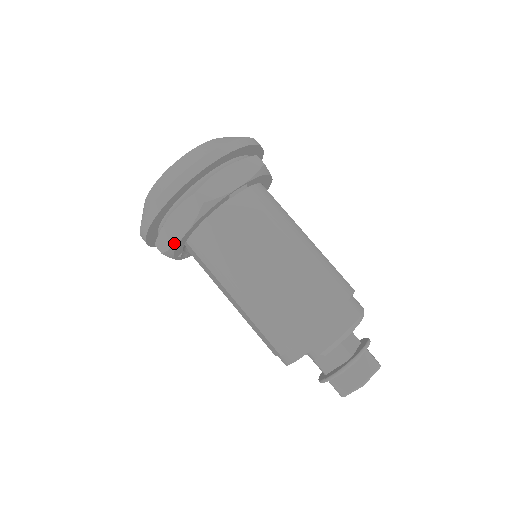
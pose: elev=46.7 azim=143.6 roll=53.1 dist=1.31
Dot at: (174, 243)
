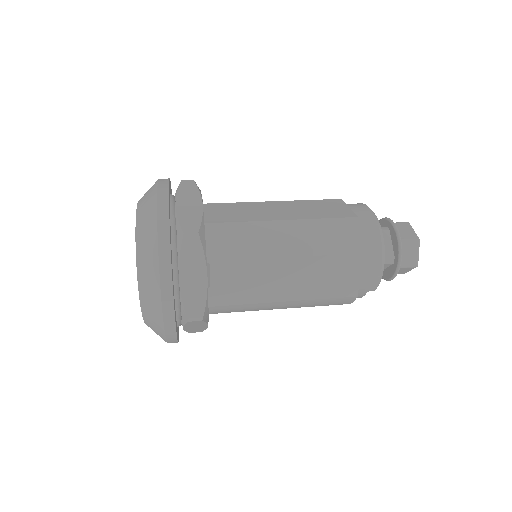
Dot at: (204, 329)
